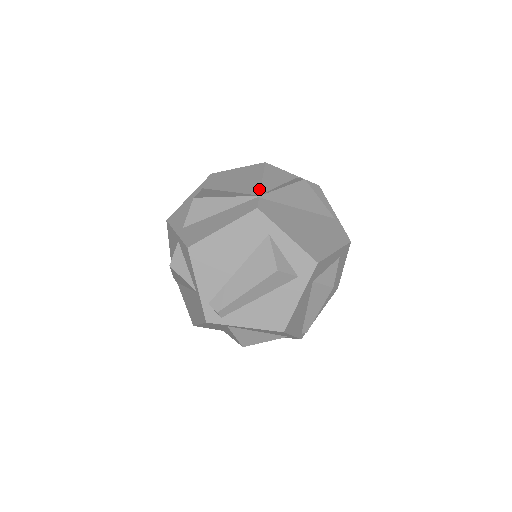
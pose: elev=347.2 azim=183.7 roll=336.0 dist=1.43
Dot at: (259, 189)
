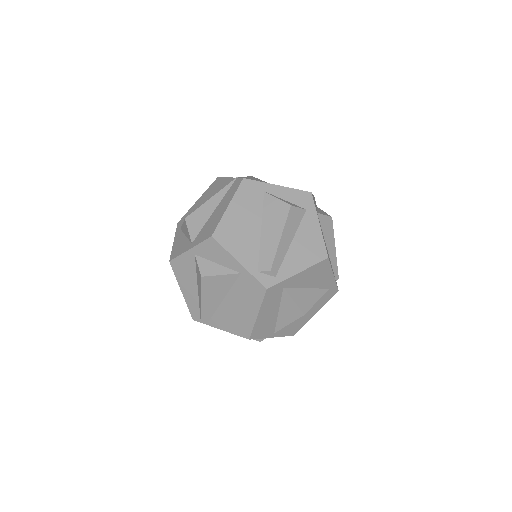
Dot at: (232, 178)
